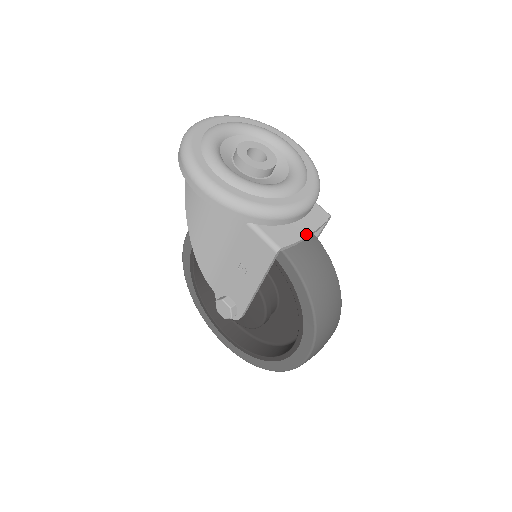
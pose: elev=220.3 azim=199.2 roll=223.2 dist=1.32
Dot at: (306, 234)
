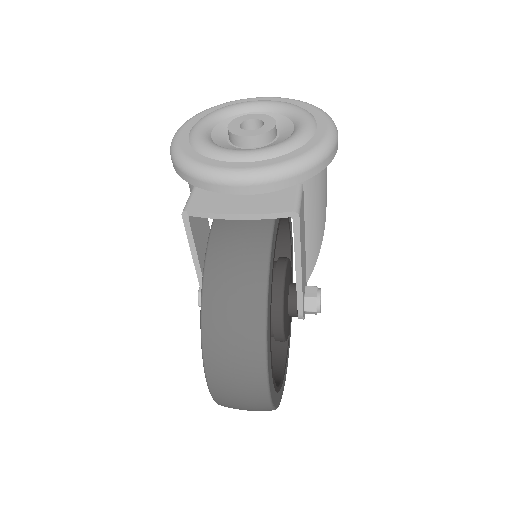
Dot at: (232, 212)
